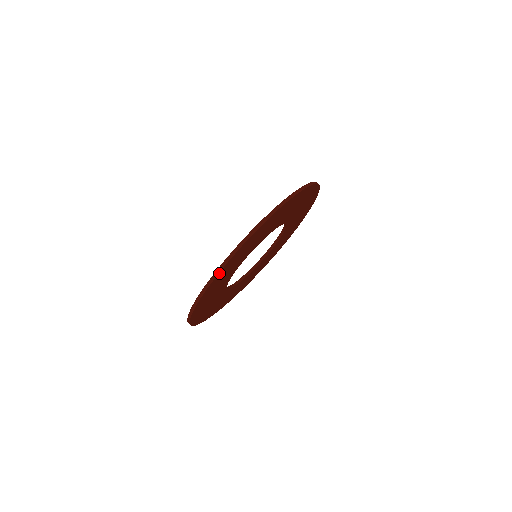
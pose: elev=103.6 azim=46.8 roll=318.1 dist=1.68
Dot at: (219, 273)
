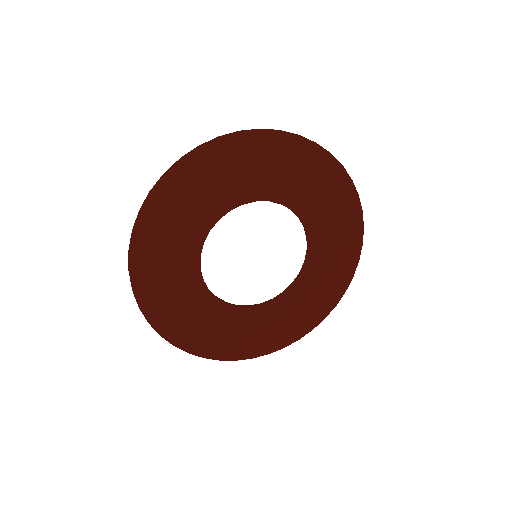
Dot at: (282, 134)
